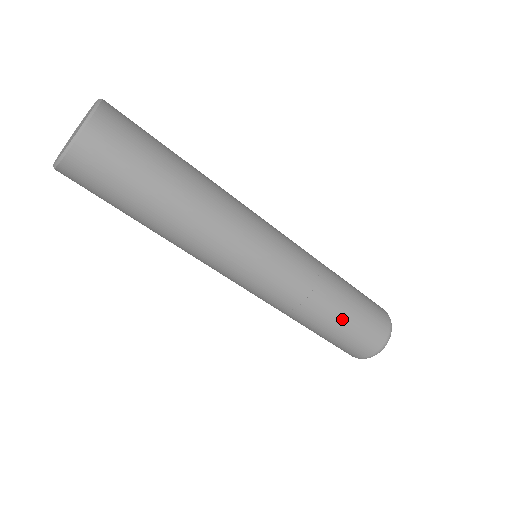
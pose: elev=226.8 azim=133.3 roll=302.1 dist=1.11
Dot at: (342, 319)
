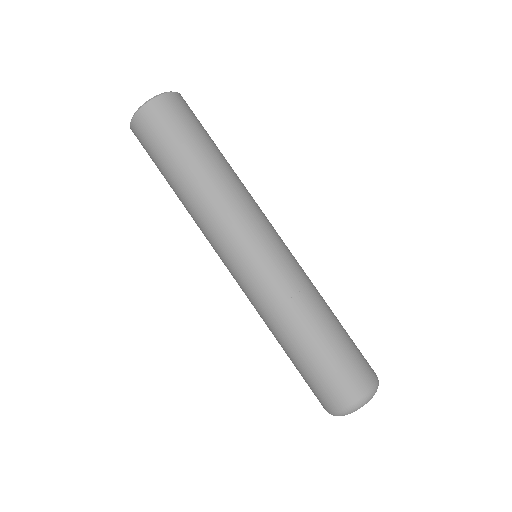
Dot at: (332, 331)
